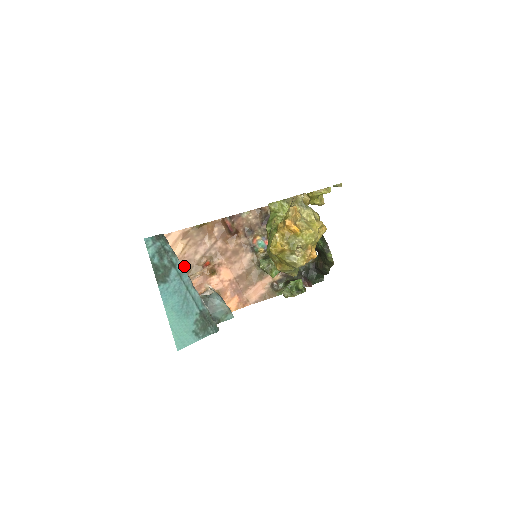
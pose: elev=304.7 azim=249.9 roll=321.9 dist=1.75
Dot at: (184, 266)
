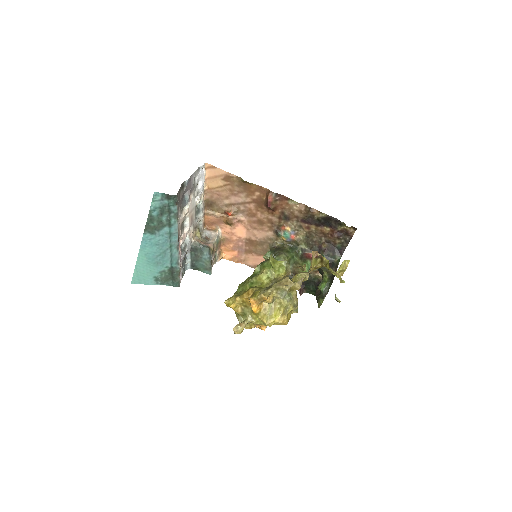
Dot at: (210, 200)
